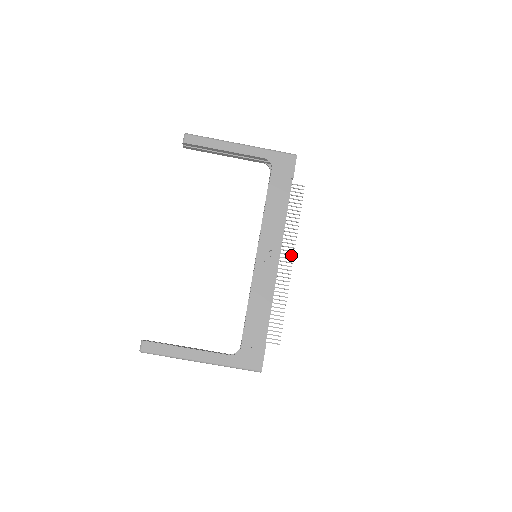
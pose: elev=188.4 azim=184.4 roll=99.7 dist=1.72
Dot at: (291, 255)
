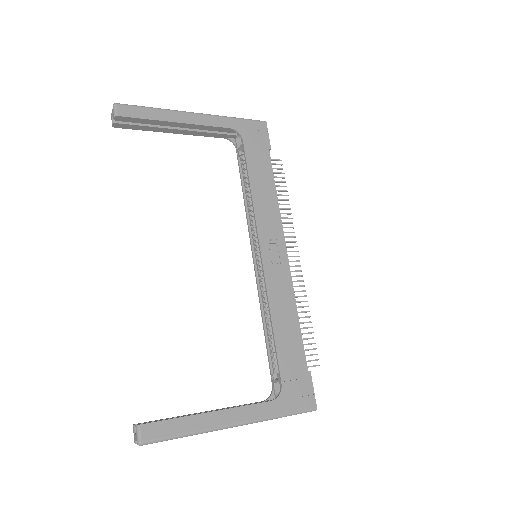
Dot at: (294, 246)
